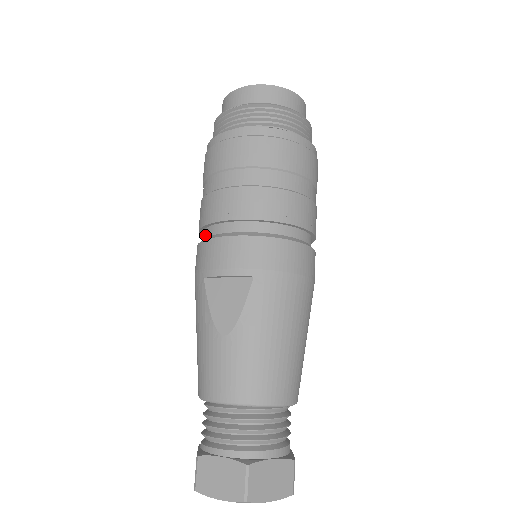
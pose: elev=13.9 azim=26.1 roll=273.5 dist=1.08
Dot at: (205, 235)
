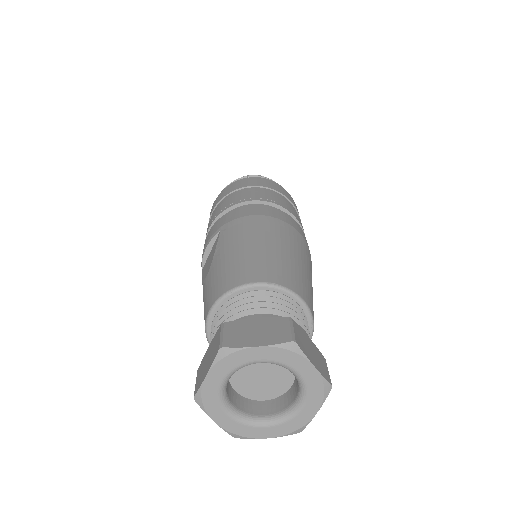
Dot at: occluded
